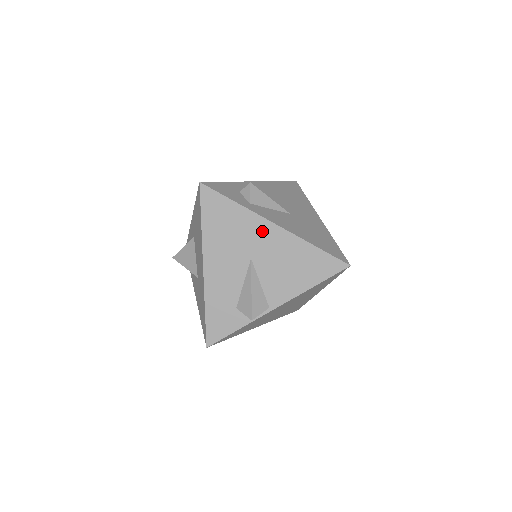
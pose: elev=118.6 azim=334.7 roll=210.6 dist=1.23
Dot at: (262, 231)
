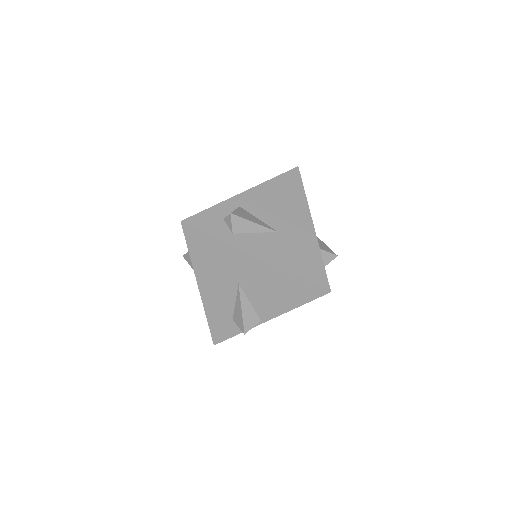
Dot at: (245, 262)
